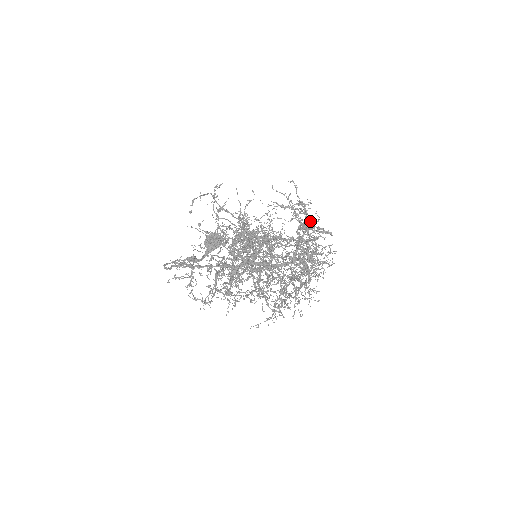
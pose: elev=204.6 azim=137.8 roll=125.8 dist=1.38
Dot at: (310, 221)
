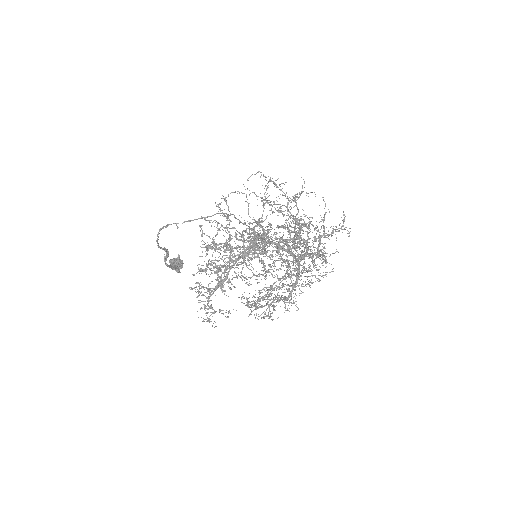
Dot at: occluded
